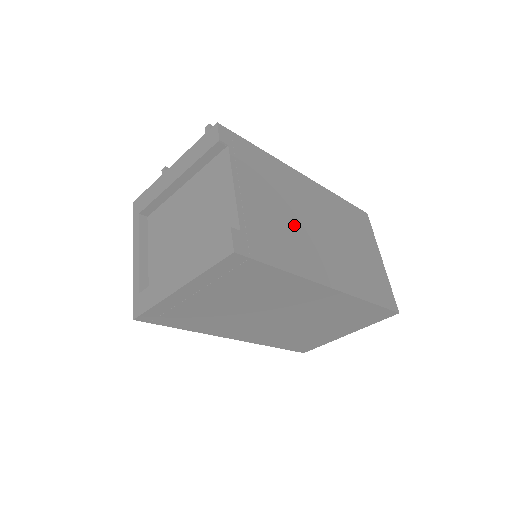
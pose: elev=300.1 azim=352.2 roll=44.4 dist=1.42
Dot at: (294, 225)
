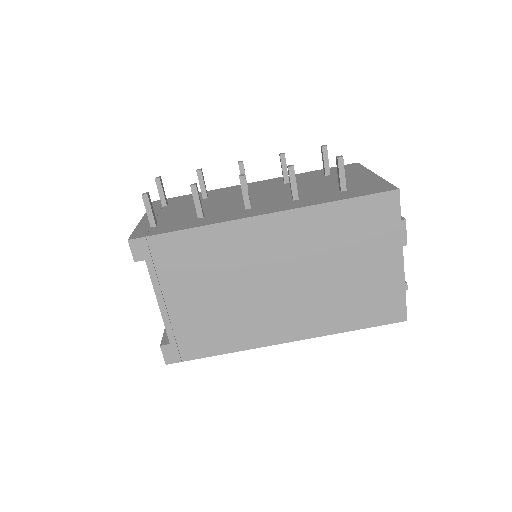
Dot at: (236, 301)
